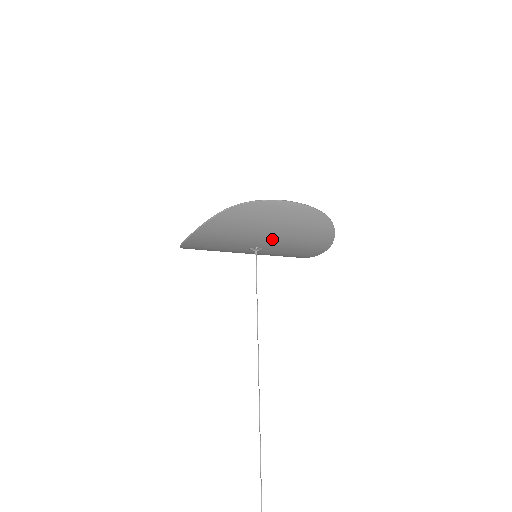
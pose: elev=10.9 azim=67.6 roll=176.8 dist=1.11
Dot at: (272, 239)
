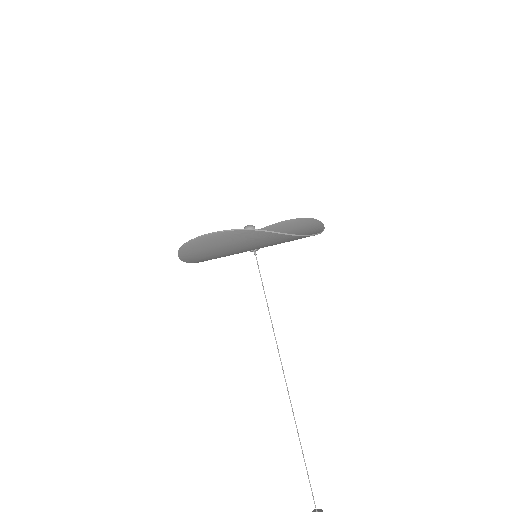
Dot at: (242, 250)
